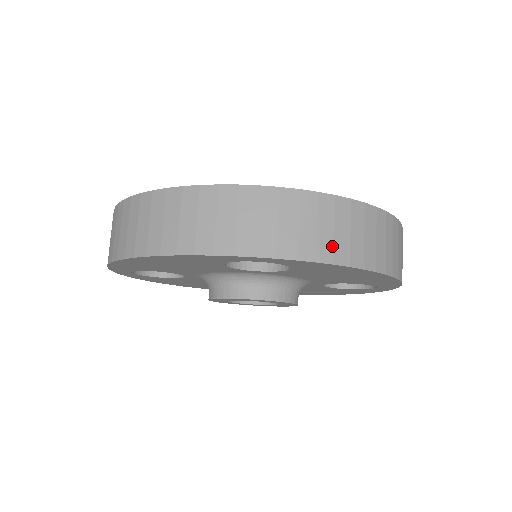
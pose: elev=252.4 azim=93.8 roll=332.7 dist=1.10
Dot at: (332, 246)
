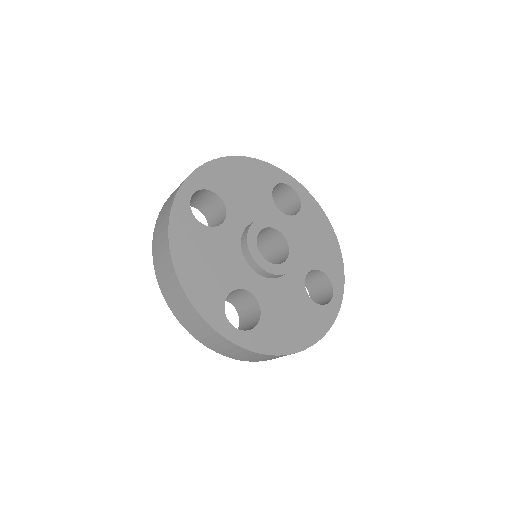
Dot at: (250, 360)
